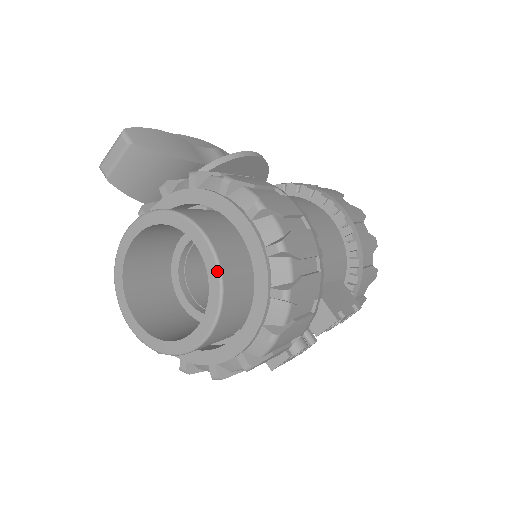
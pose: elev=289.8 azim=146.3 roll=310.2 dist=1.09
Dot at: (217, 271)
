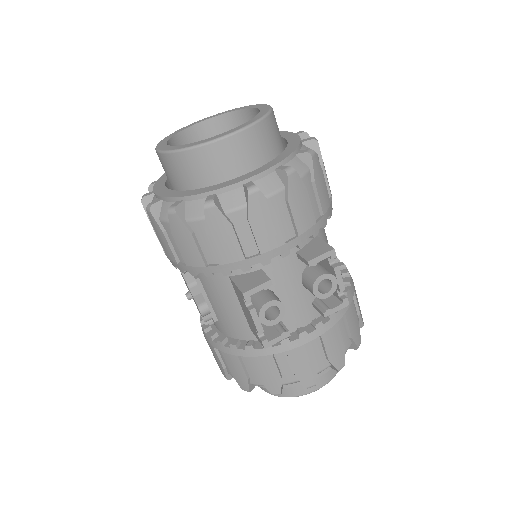
Dot at: (269, 108)
